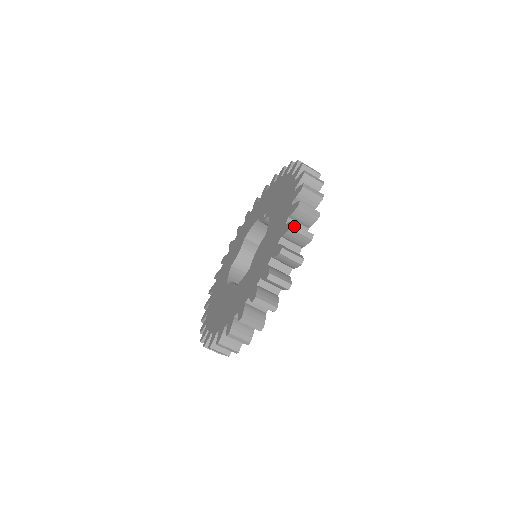
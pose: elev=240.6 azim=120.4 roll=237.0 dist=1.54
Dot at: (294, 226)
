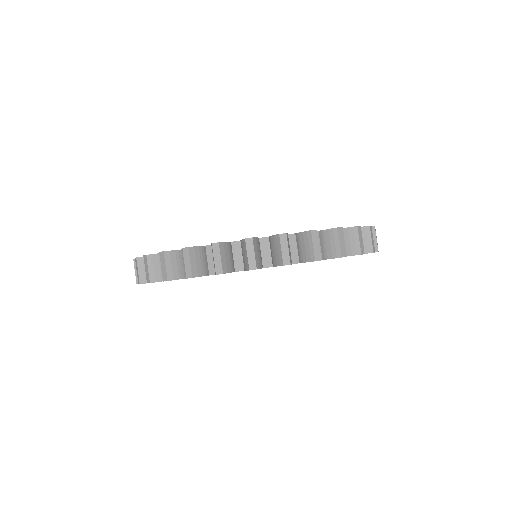
Dot at: (341, 230)
